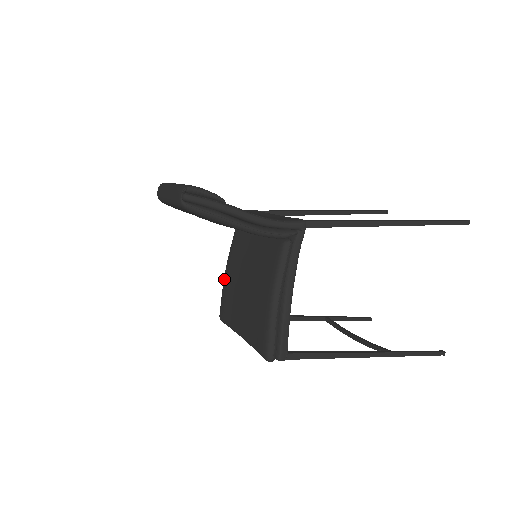
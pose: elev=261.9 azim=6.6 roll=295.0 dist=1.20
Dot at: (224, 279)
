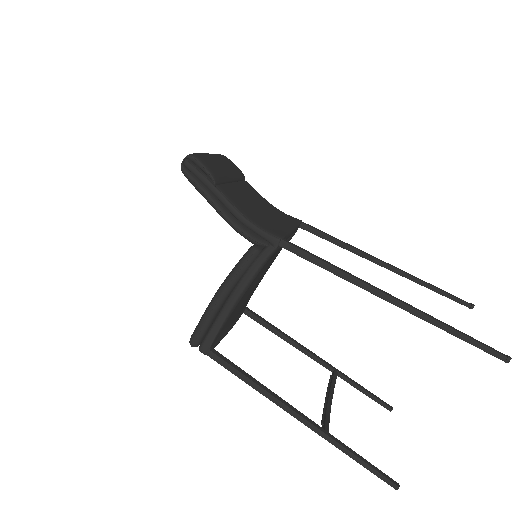
Dot at: occluded
